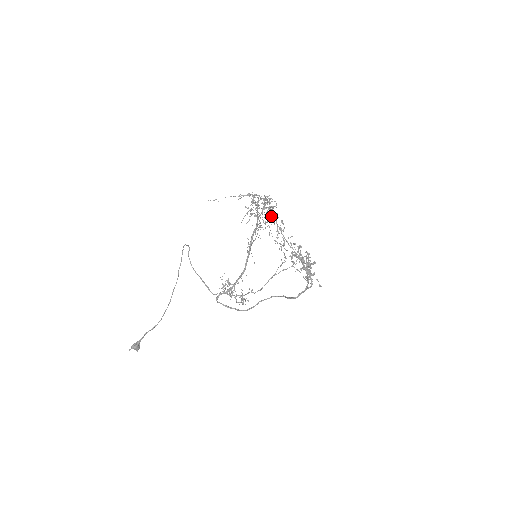
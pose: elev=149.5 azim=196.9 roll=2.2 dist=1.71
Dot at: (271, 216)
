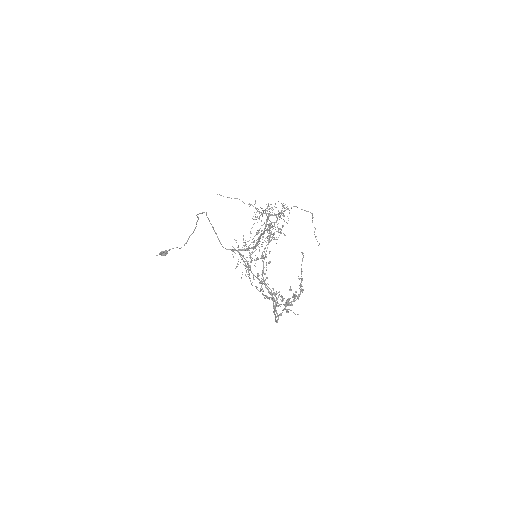
Dot at: occluded
